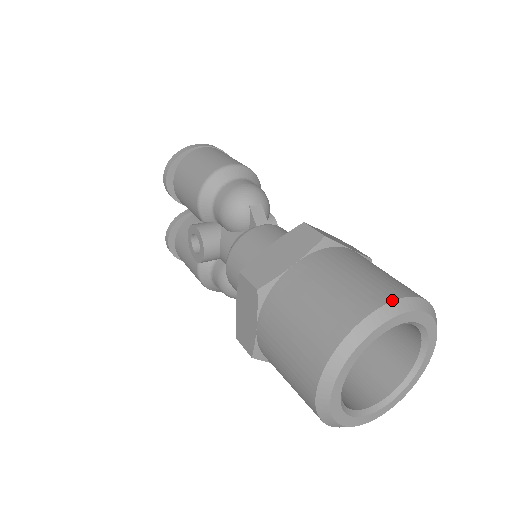
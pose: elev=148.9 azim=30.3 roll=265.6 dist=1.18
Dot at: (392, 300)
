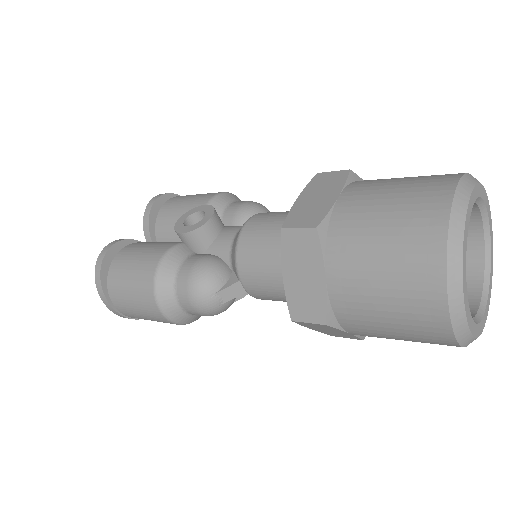
Dot at: occluded
